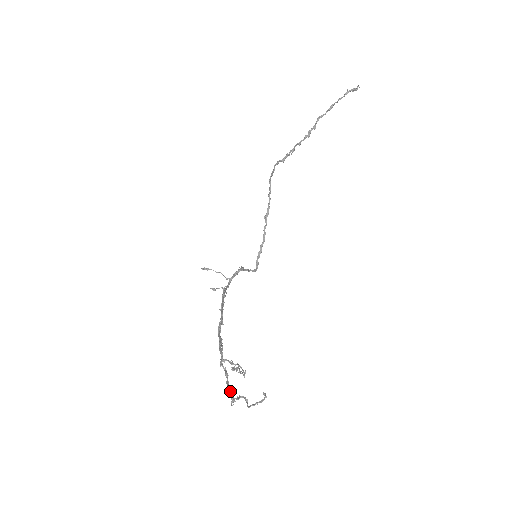
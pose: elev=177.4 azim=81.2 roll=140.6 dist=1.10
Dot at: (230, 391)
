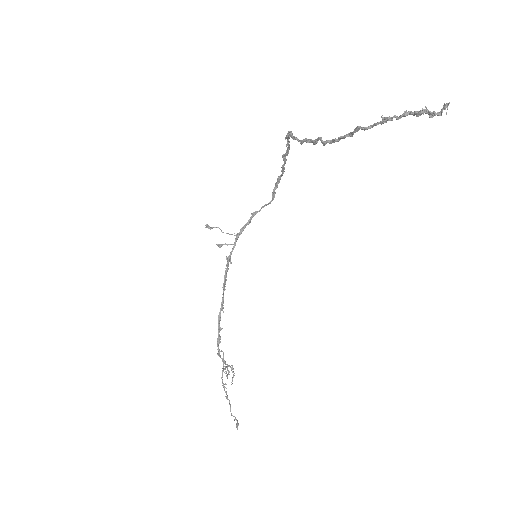
Dot at: occluded
